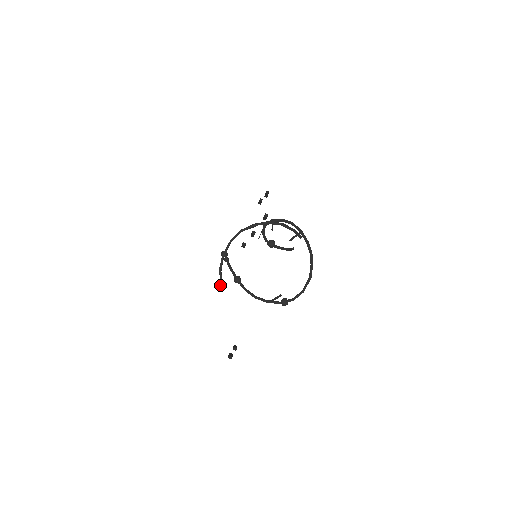
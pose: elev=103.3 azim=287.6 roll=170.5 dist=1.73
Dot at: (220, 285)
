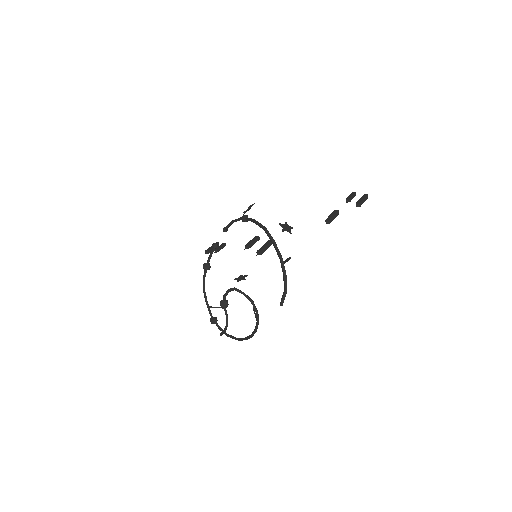
Dot at: (224, 228)
